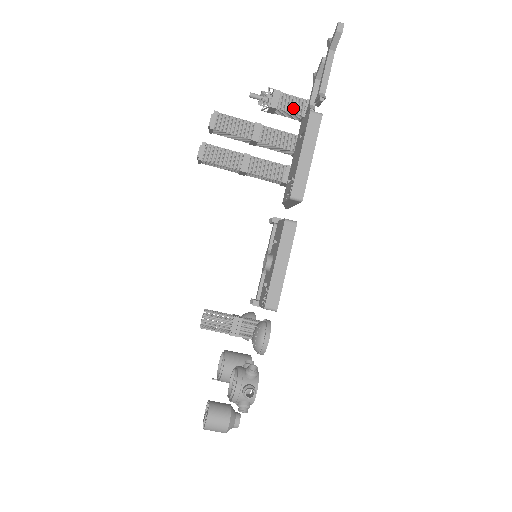
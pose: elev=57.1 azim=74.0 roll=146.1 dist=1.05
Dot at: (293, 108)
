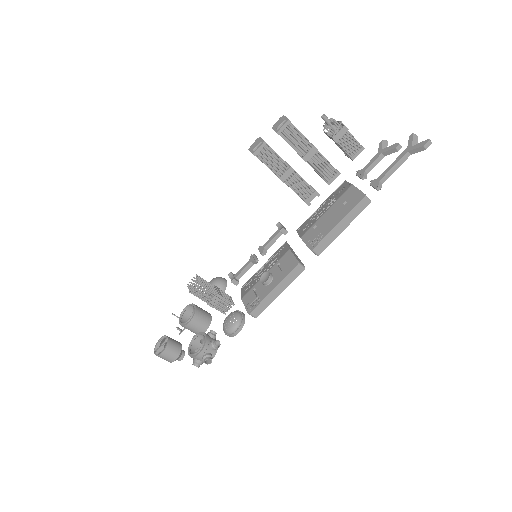
Dot at: (348, 148)
